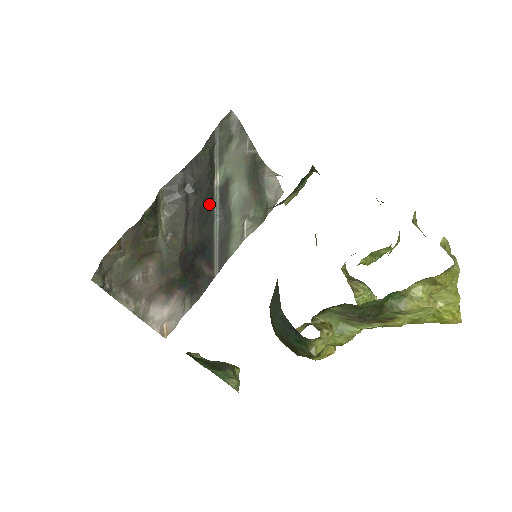
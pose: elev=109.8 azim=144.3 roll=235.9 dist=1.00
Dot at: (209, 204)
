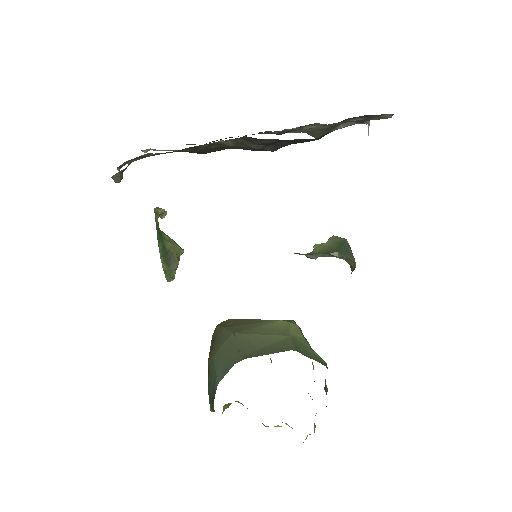
Dot at: occluded
